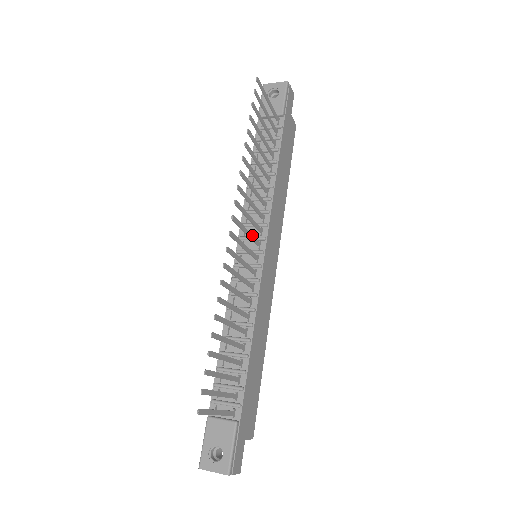
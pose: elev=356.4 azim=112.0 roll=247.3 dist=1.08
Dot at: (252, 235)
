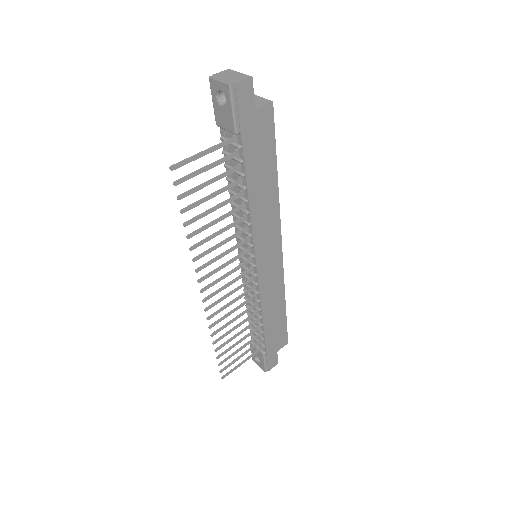
Dot at: (235, 268)
